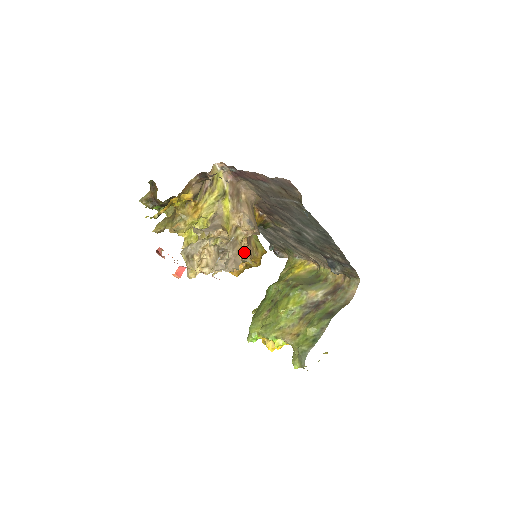
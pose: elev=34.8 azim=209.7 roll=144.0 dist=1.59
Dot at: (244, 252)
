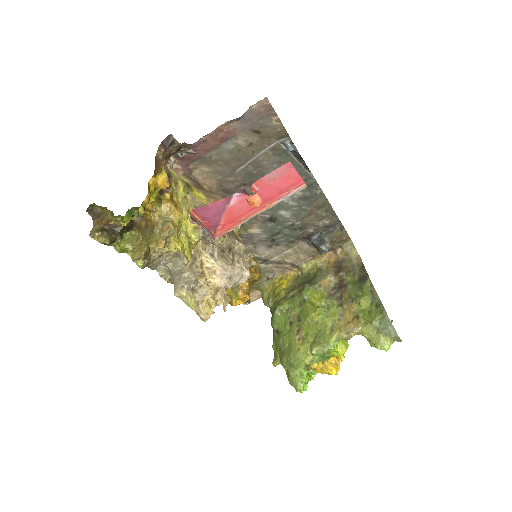
Dot at: occluded
